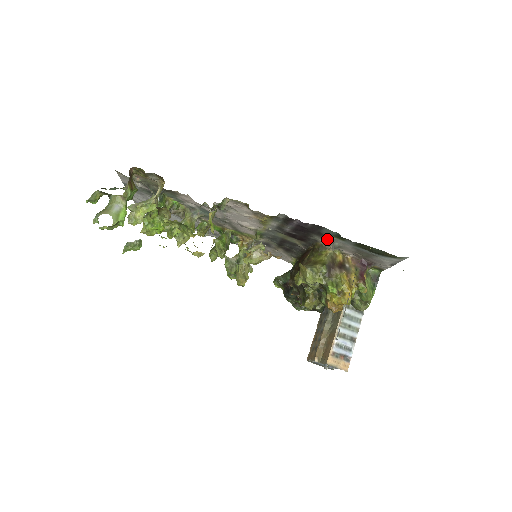
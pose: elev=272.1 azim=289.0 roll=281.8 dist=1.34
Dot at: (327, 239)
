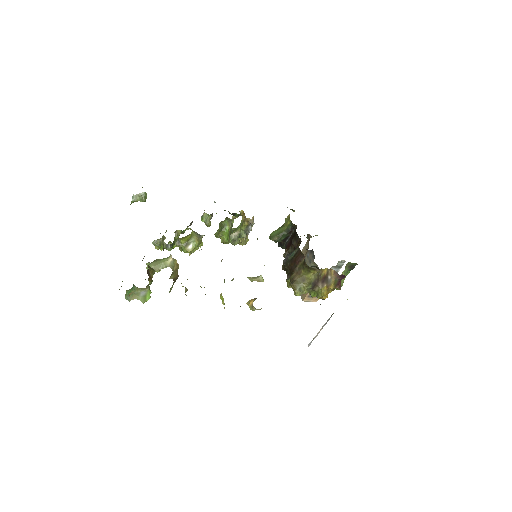
Dot at: occluded
